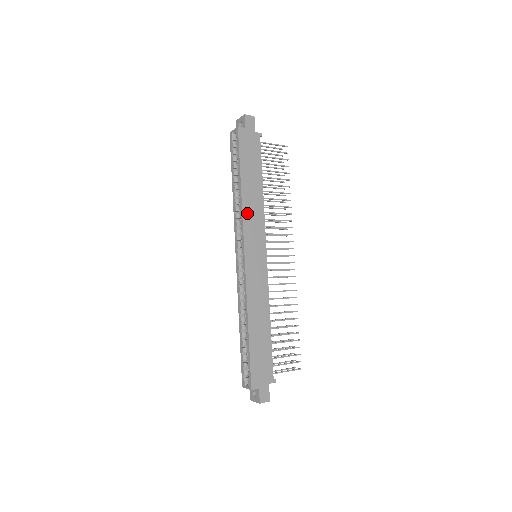
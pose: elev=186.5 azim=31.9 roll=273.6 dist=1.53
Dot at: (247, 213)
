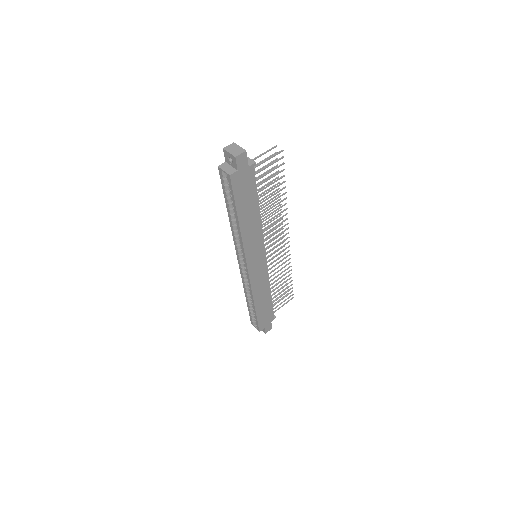
Dot at: (247, 241)
